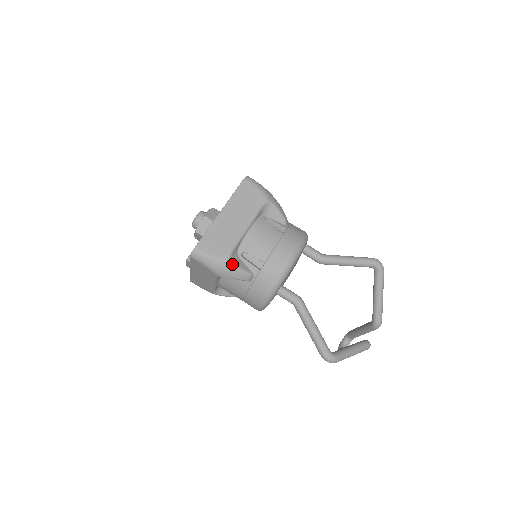
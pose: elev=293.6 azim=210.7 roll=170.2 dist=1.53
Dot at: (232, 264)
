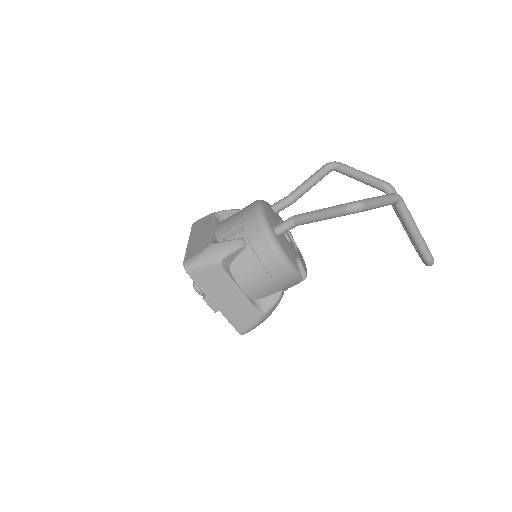
Dot at: (217, 244)
